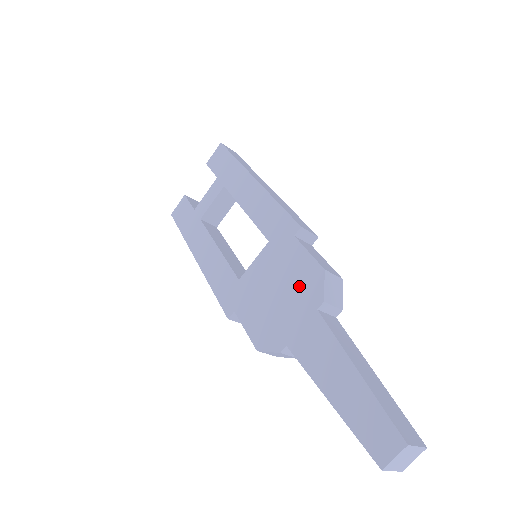
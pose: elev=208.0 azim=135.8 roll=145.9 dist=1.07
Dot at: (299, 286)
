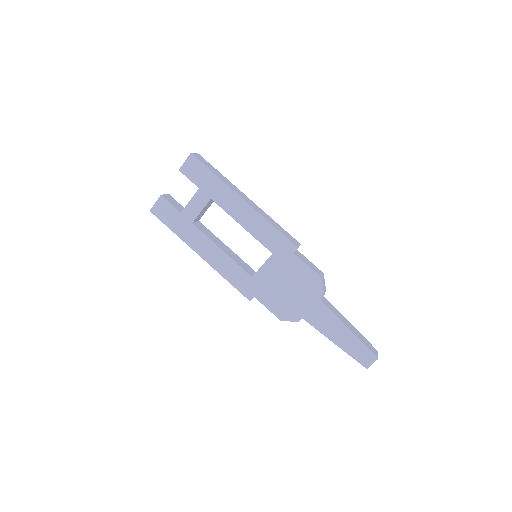
Dot at: (305, 286)
